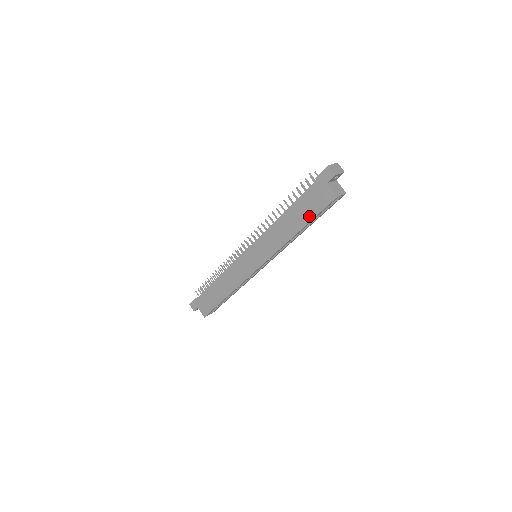
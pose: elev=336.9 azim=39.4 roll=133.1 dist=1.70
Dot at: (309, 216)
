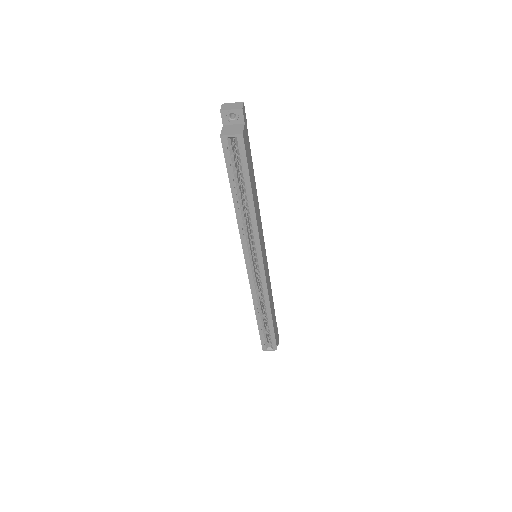
Dot at: (229, 176)
